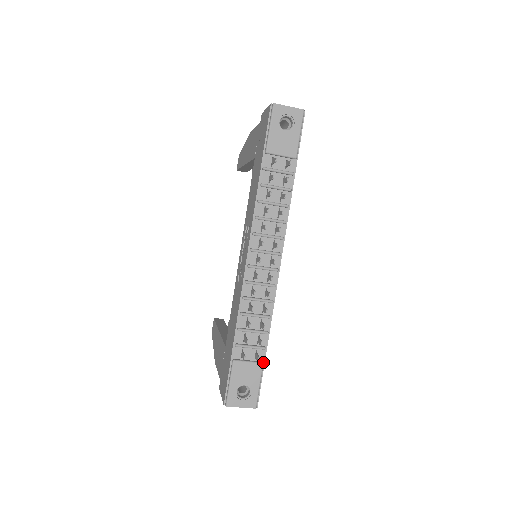
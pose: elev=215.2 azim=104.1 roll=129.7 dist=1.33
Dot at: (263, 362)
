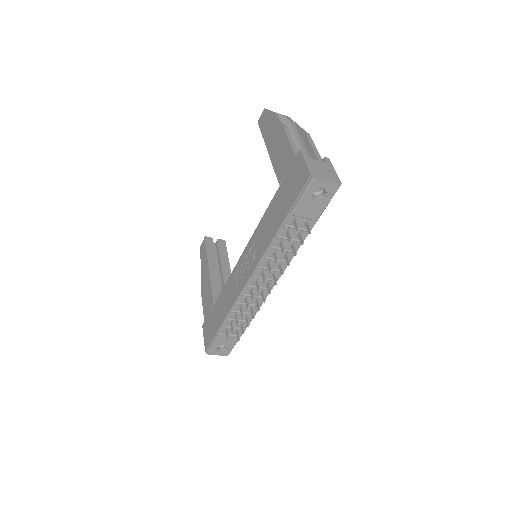
Dot at: (241, 334)
